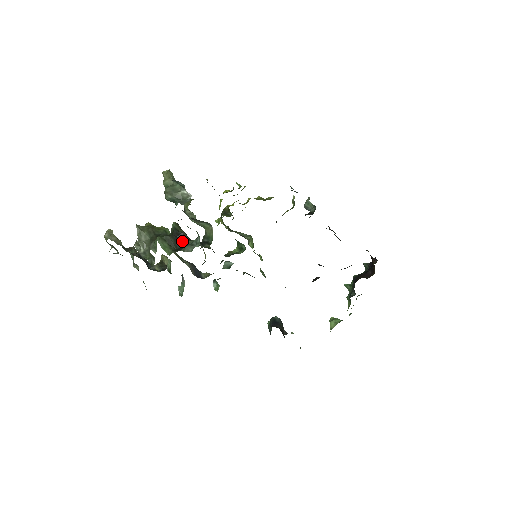
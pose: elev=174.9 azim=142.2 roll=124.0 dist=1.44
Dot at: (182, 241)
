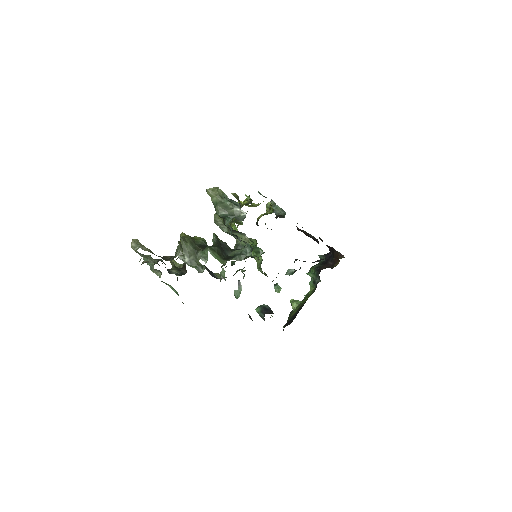
Dot at: (226, 250)
